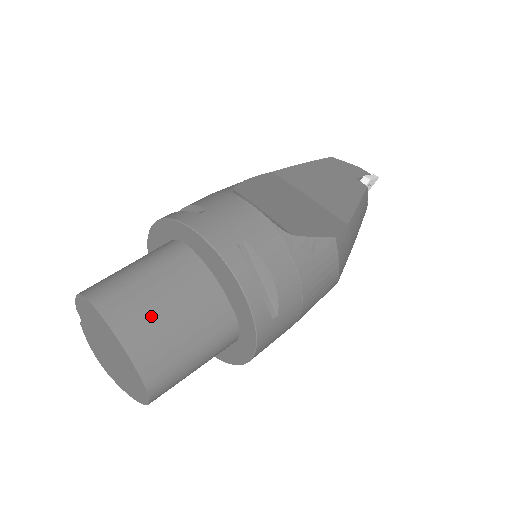
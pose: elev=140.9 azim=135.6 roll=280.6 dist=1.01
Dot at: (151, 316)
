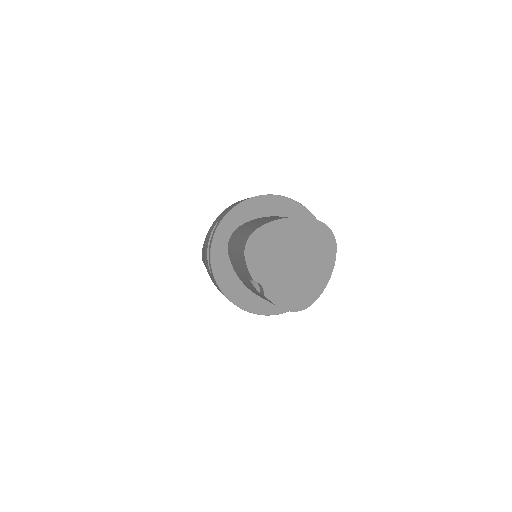
Dot at: occluded
